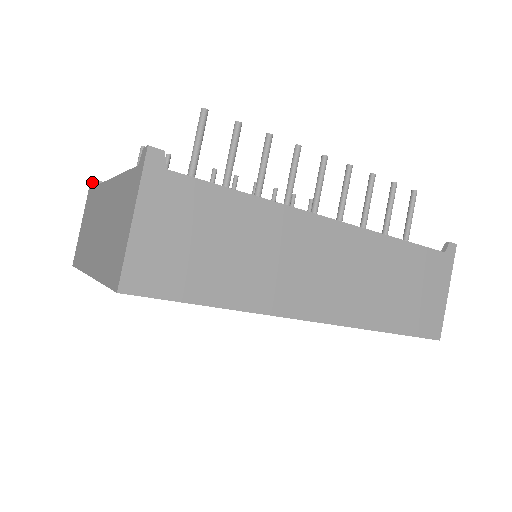
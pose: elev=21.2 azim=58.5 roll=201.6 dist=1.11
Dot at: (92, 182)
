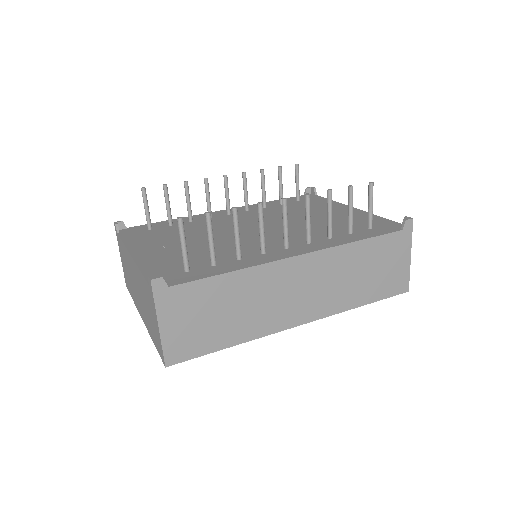
Dot at: (116, 228)
